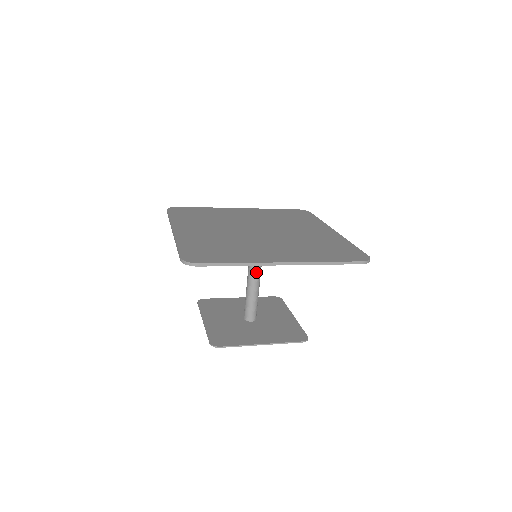
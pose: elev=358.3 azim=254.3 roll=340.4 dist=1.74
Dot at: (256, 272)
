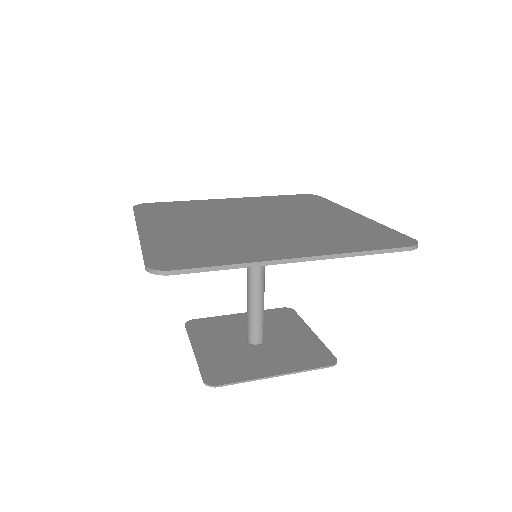
Dot at: (258, 277)
